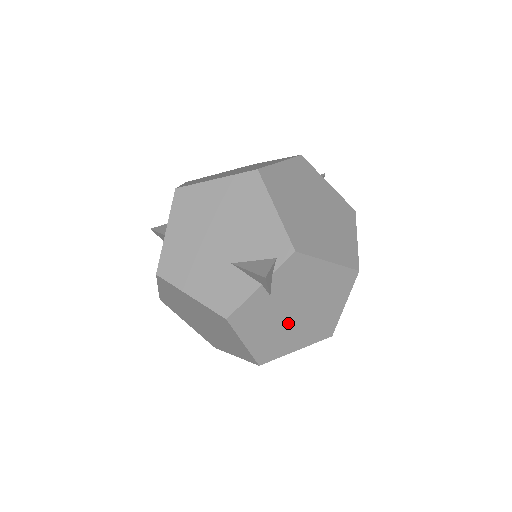
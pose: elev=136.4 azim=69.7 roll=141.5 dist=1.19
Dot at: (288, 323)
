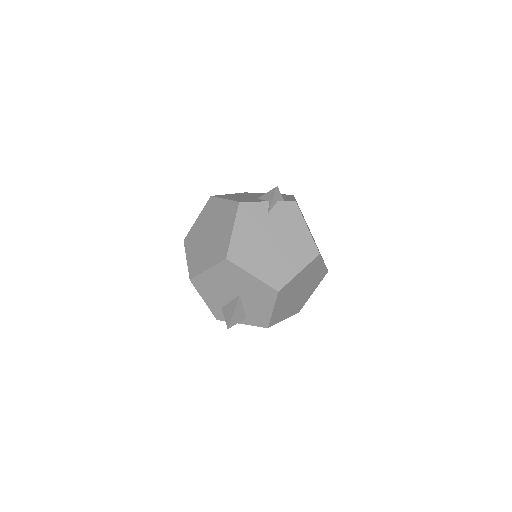
Dot at: (263, 245)
